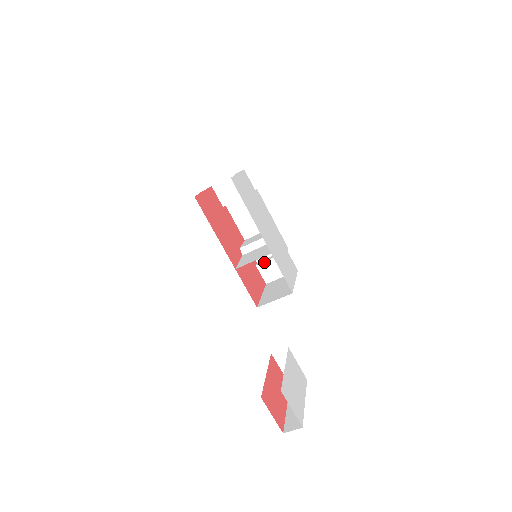
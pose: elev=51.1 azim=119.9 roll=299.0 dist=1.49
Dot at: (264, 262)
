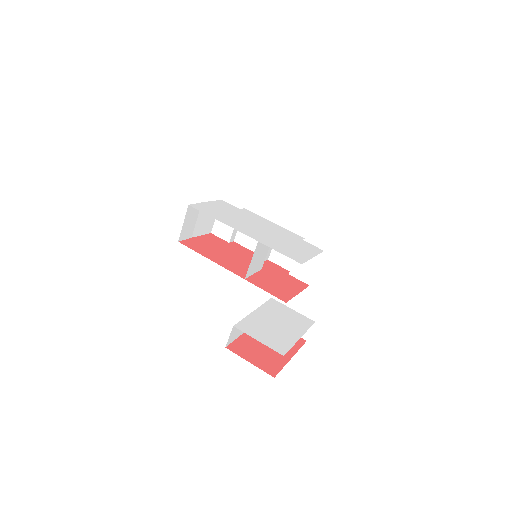
Dot at: (292, 266)
